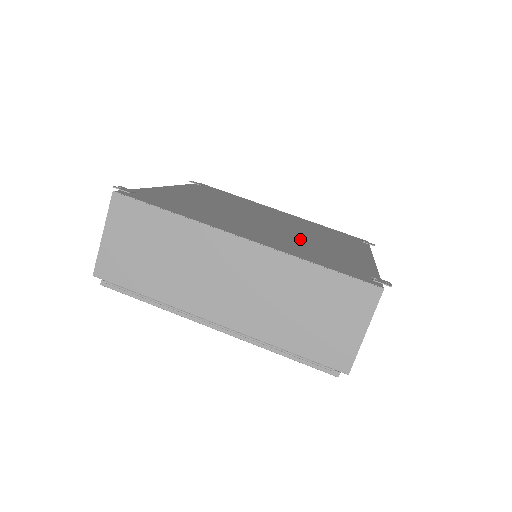
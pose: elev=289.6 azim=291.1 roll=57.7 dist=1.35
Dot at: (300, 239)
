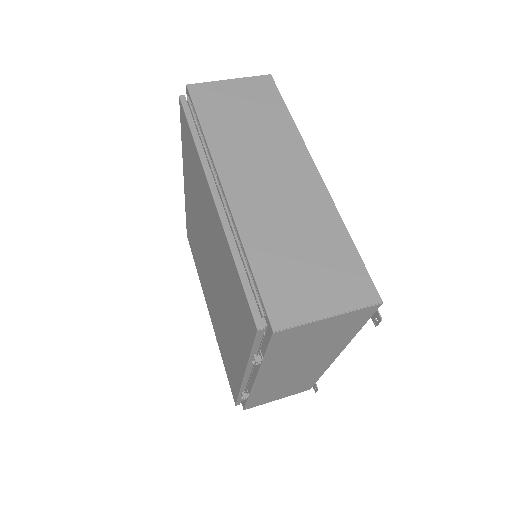
Dot at: occluded
